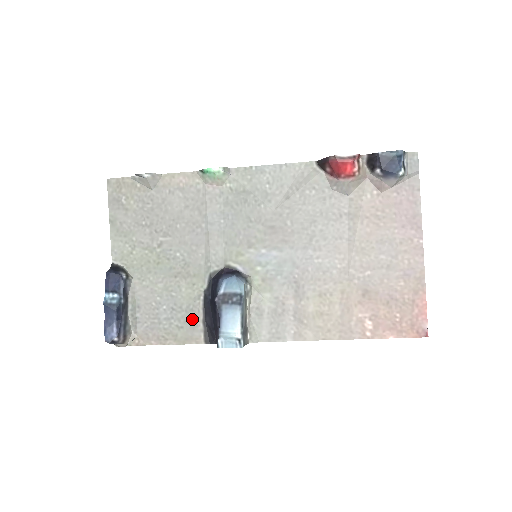
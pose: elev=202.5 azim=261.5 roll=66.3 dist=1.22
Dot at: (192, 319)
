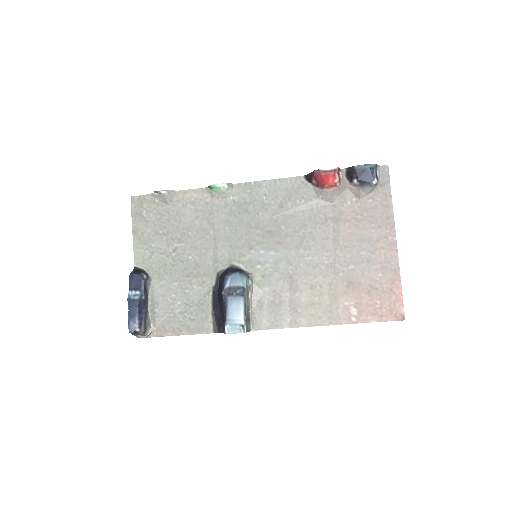
Dot at: (203, 312)
